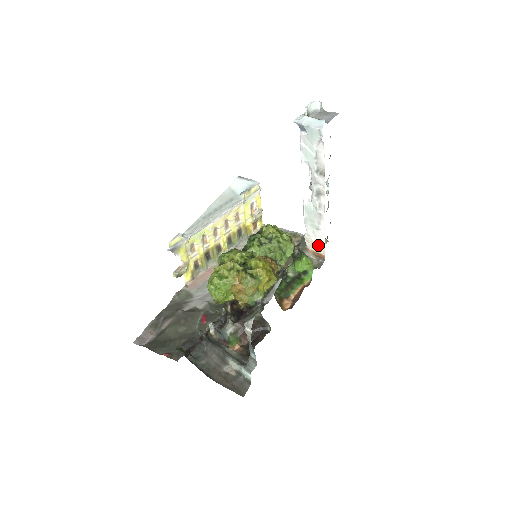
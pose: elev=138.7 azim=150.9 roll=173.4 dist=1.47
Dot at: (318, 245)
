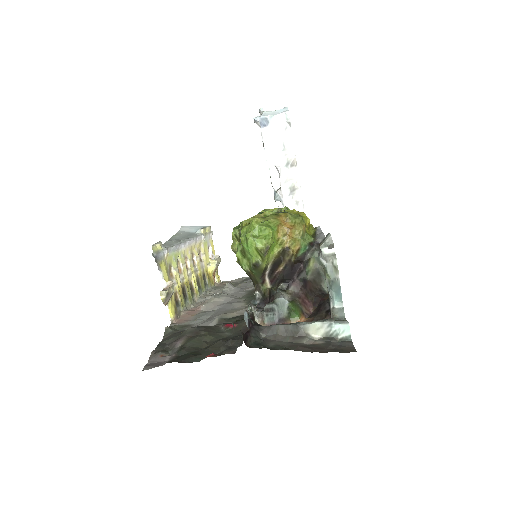
Dot at: occluded
